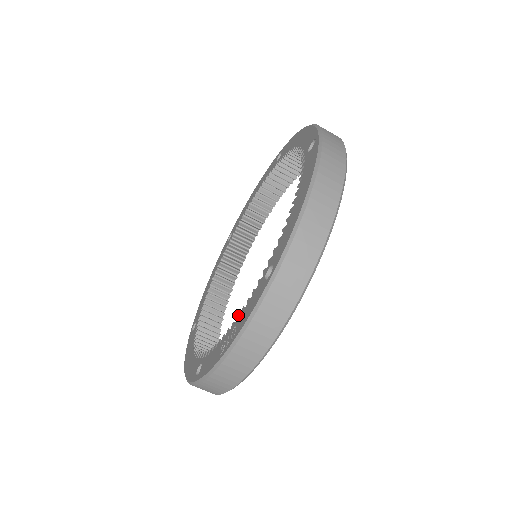
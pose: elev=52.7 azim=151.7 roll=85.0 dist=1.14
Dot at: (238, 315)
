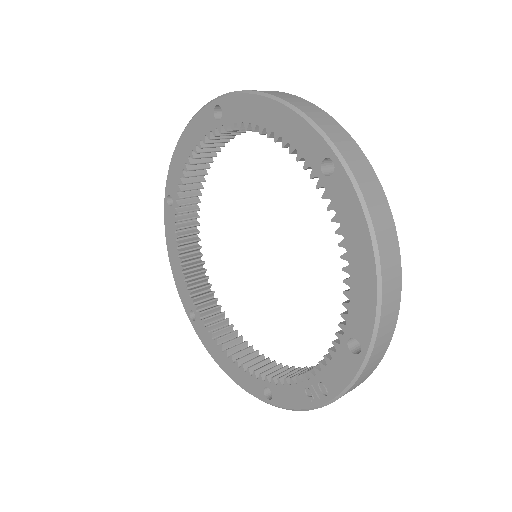
Dot at: (316, 369)
